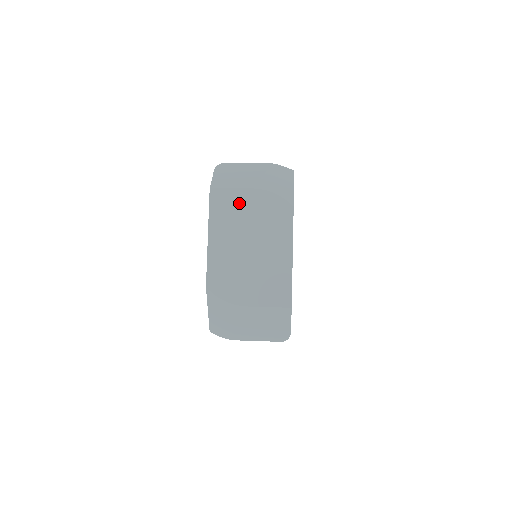
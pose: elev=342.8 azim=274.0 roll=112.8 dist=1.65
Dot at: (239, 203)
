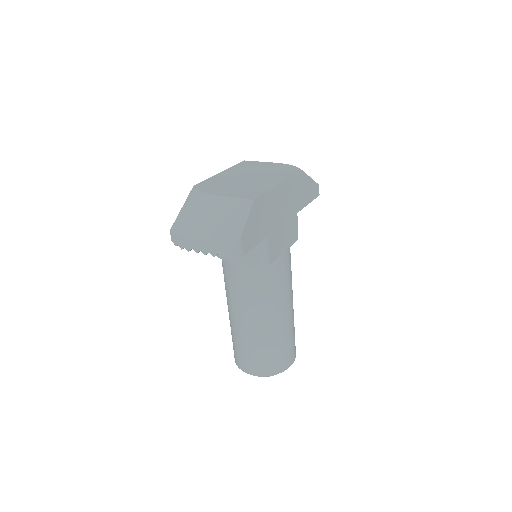
Dot at: (260, 165)
